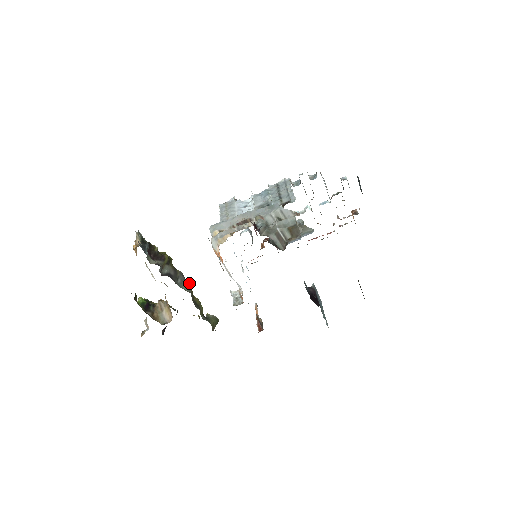
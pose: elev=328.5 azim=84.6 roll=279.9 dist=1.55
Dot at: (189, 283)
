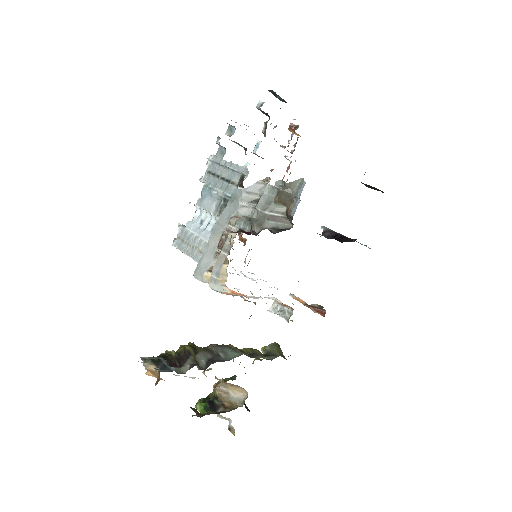
Dot at: (227, 345)
